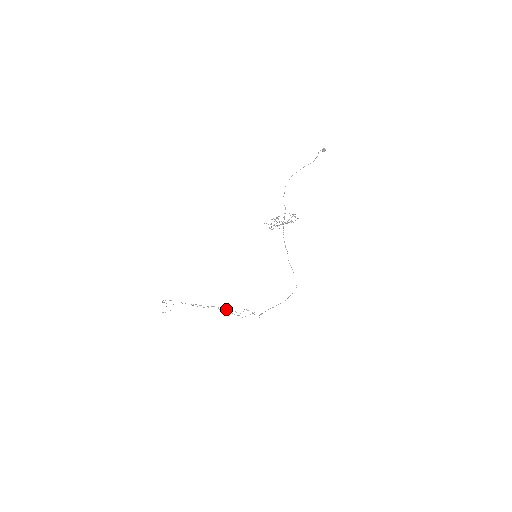
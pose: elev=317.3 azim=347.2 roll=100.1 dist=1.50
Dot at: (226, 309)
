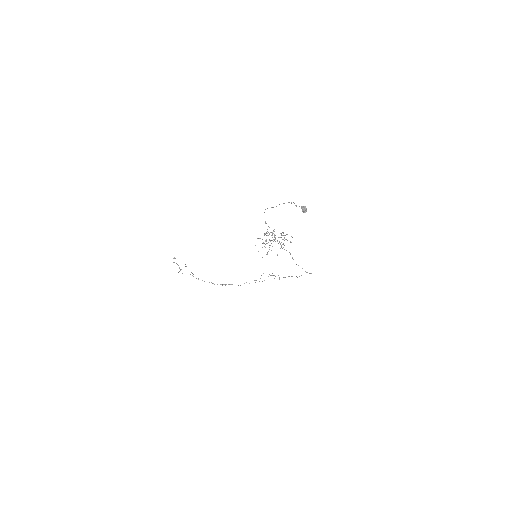
Dot at: (244, 283)
